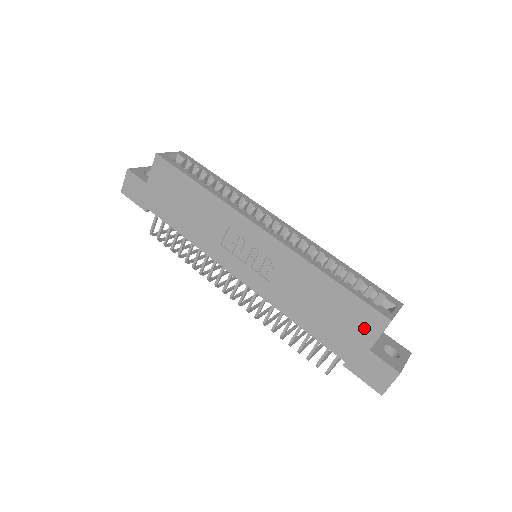
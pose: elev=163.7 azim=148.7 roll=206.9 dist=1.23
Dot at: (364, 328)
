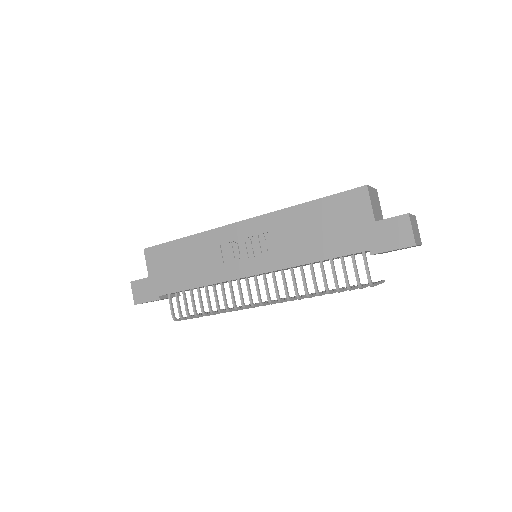
Dot at: (357, 210)
